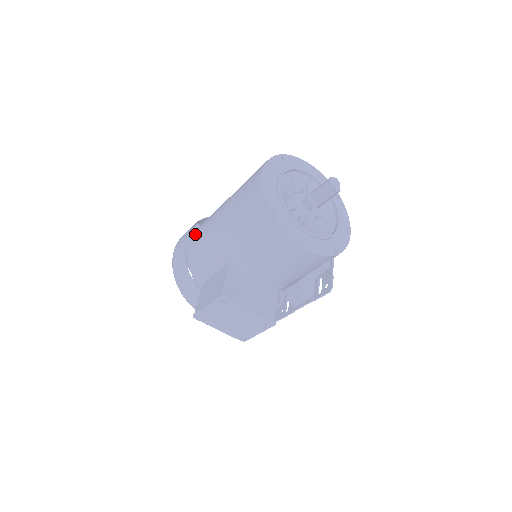
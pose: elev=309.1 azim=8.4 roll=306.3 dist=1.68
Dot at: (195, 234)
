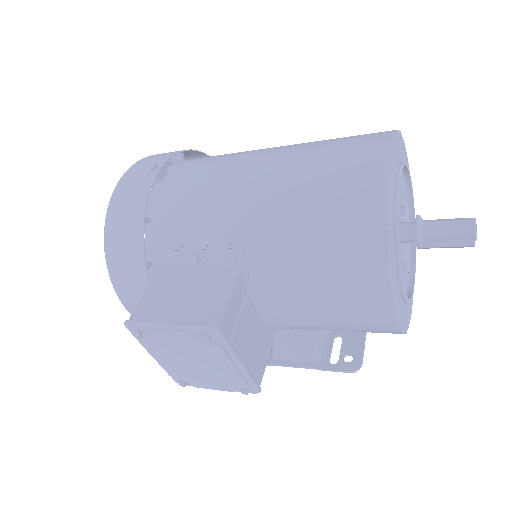
Dot at: (179, 172)
